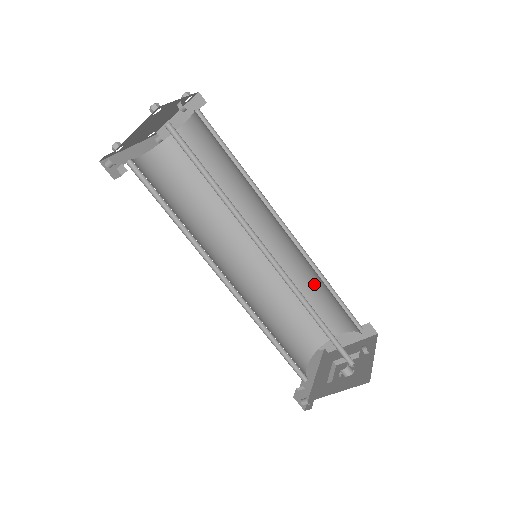
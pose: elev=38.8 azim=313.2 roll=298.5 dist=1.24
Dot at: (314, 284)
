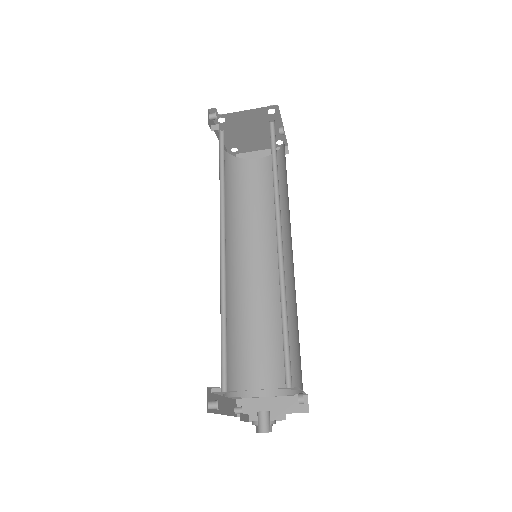
Dot at: (279, 327)
